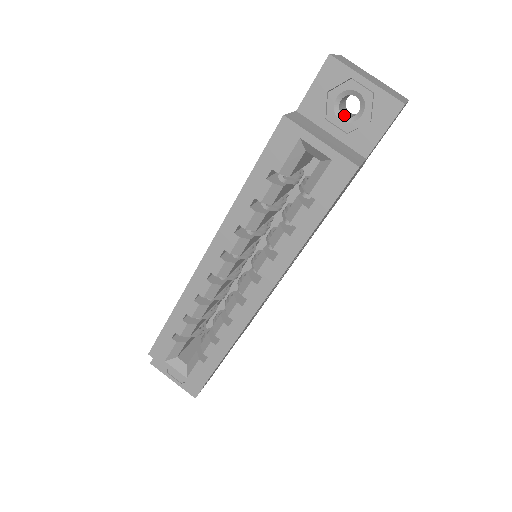
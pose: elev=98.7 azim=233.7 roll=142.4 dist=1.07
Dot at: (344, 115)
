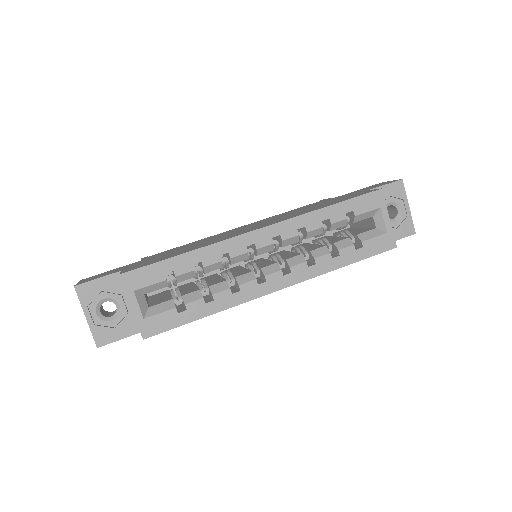
Dot at: occluded
